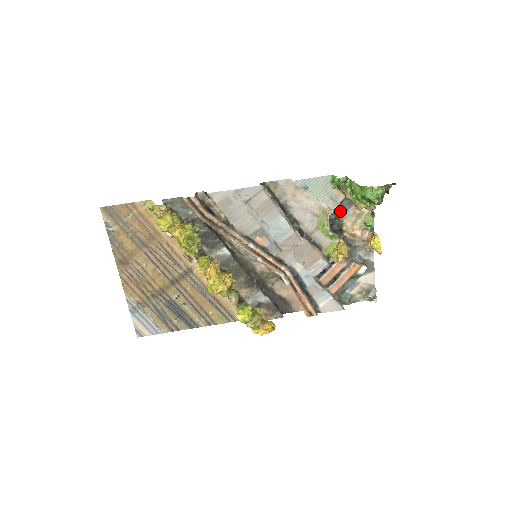
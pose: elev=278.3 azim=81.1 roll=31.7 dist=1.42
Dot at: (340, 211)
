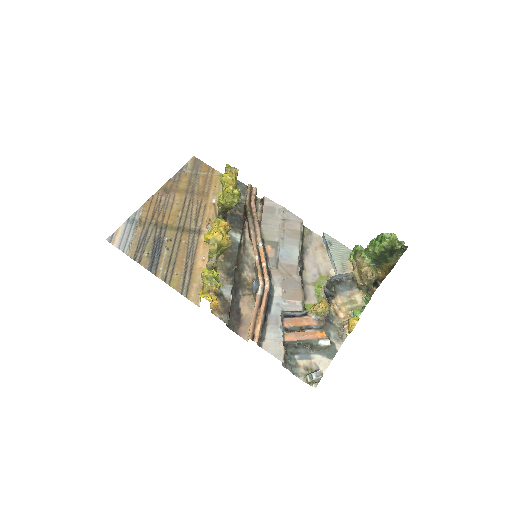
Dot at: (340, 286)
